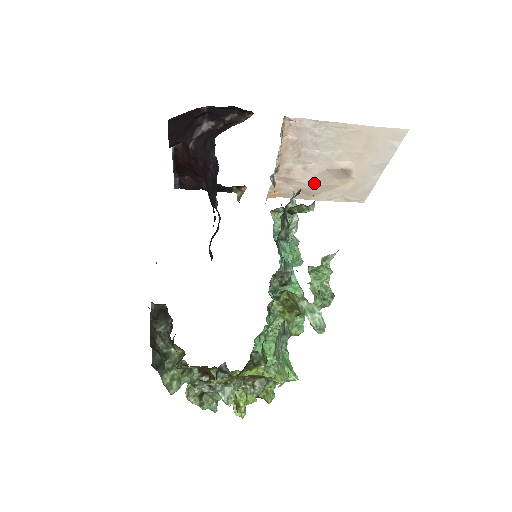
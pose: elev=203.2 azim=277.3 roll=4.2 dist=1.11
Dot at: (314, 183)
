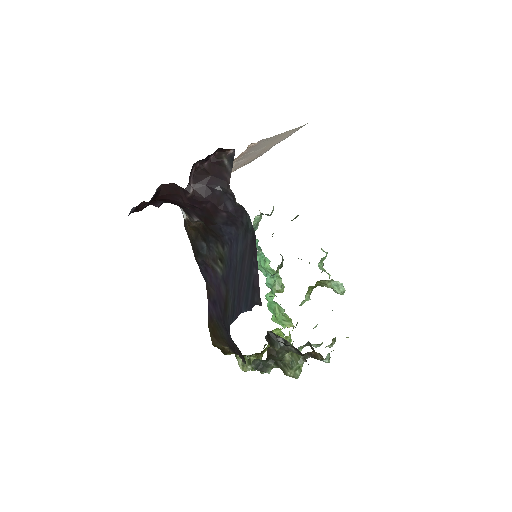
Dot at: (235, 169)
